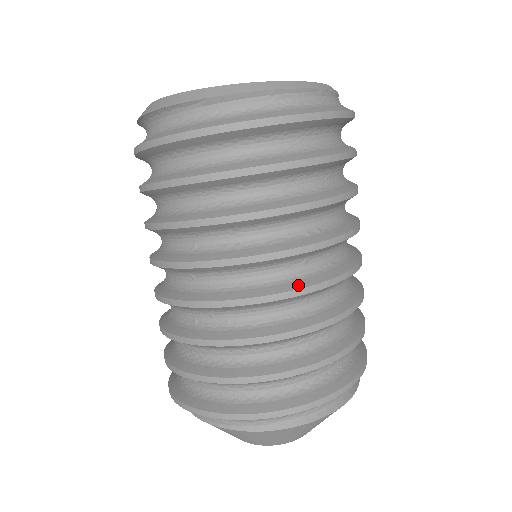
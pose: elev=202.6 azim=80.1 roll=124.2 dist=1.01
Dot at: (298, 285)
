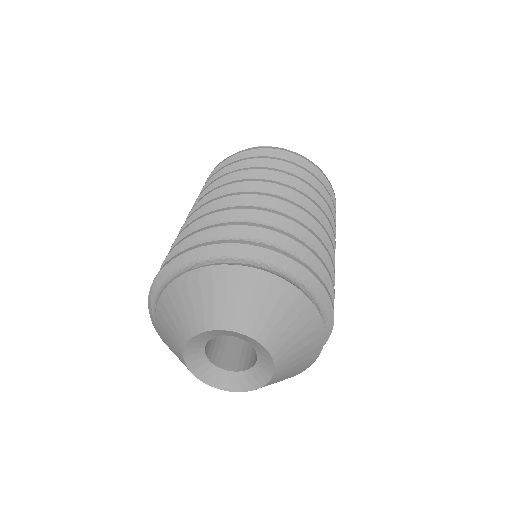
Dot at: (312, 216)
